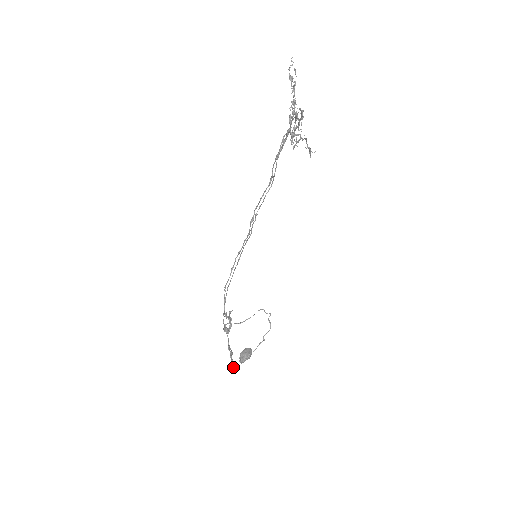
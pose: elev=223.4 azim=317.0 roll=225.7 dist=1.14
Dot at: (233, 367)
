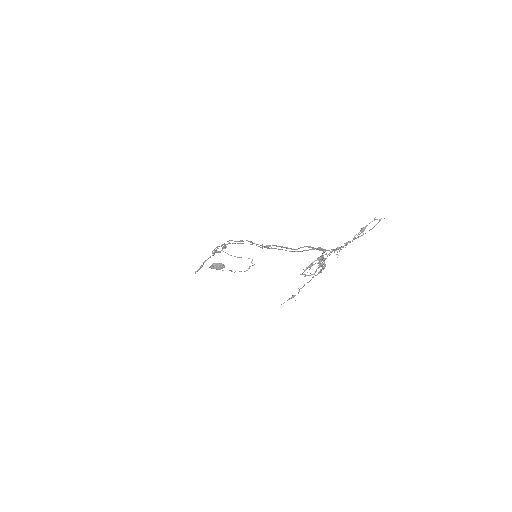
Dot at: occluded
